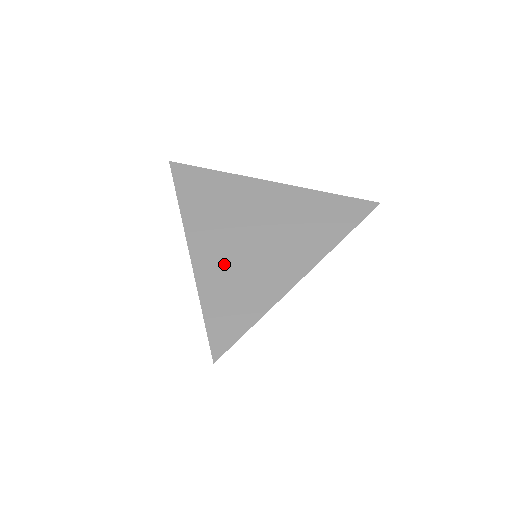
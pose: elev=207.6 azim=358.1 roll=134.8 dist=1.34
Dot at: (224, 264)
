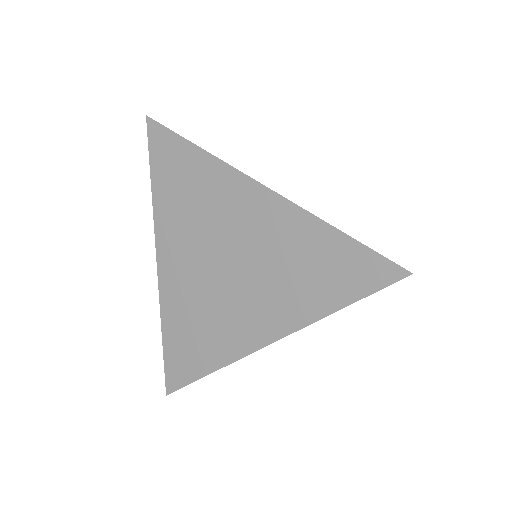
Dot at: occluded
